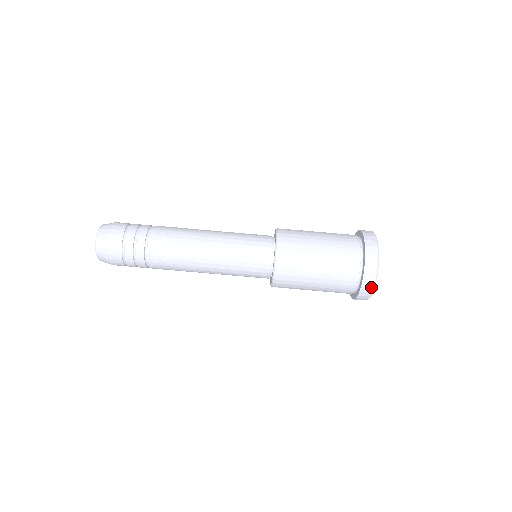
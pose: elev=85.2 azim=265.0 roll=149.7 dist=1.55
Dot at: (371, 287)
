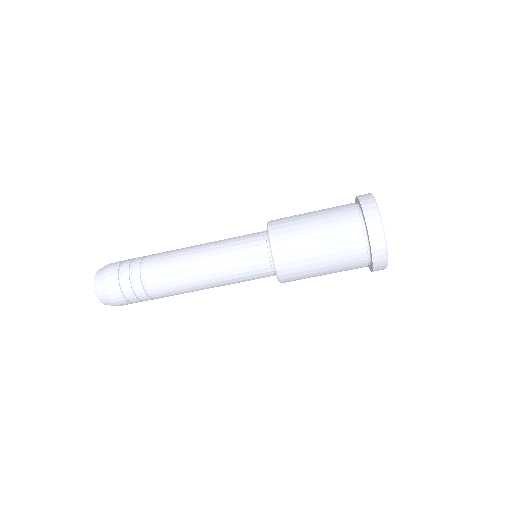
Dot at: (382, 247)
